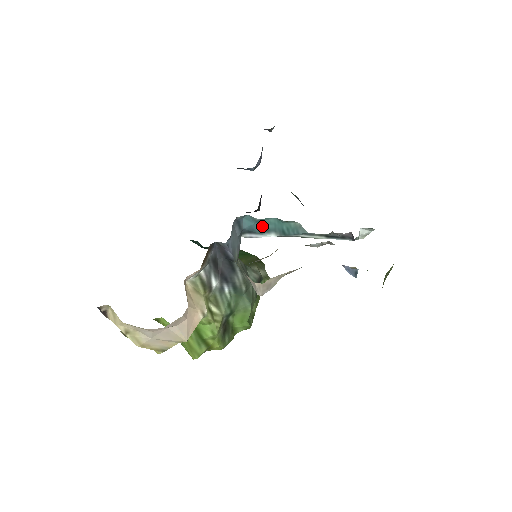
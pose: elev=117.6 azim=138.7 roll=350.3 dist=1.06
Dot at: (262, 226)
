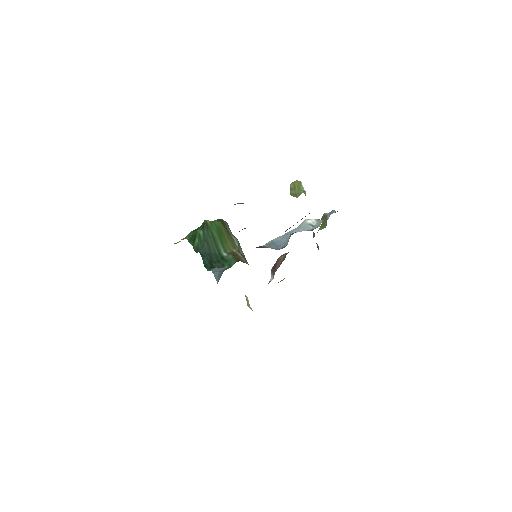
Dot at: occluded
